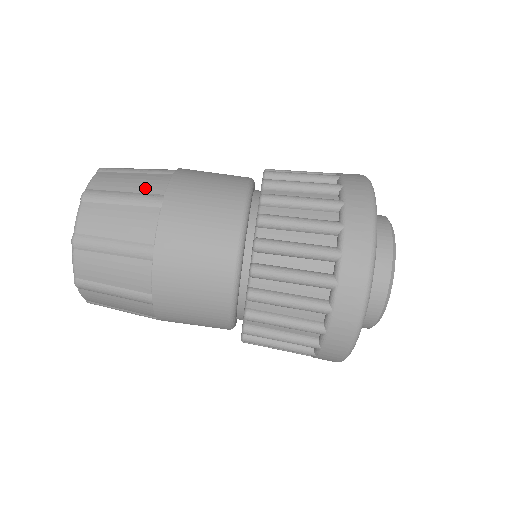
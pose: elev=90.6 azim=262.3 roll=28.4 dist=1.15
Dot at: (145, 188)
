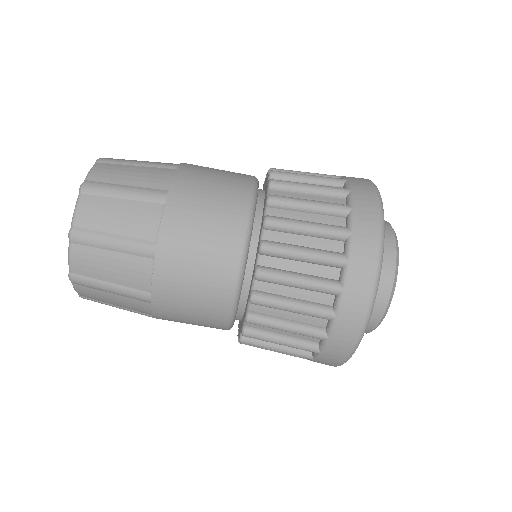
Dot at: (148, 182)
